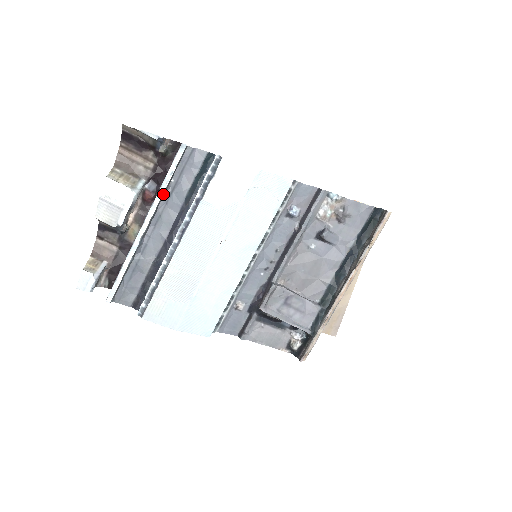
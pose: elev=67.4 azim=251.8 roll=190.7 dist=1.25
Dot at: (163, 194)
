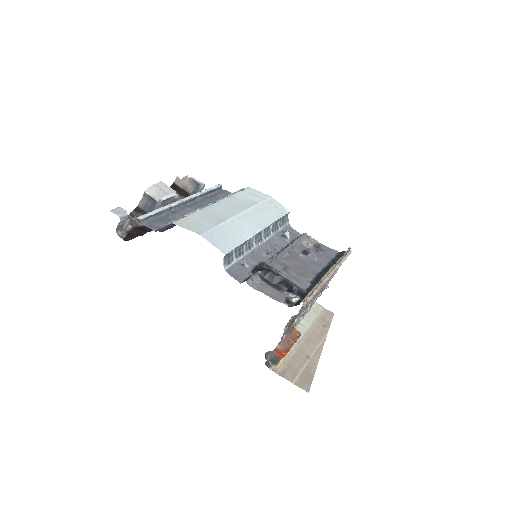
Dot at: (201, 195)
